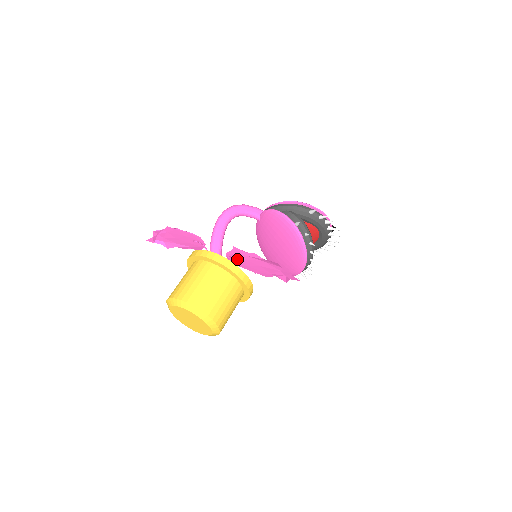
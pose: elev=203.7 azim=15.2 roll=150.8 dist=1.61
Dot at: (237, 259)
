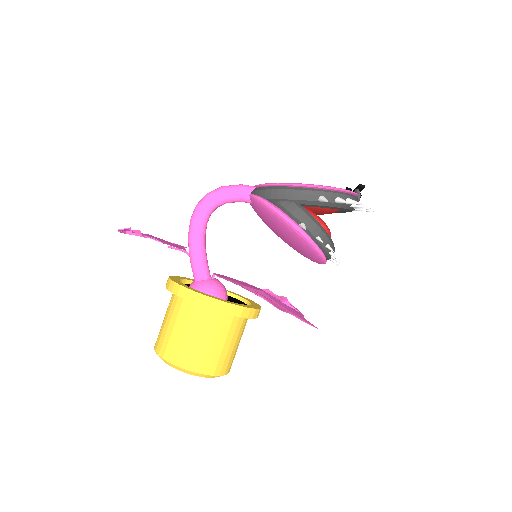
Dot at: occluded
